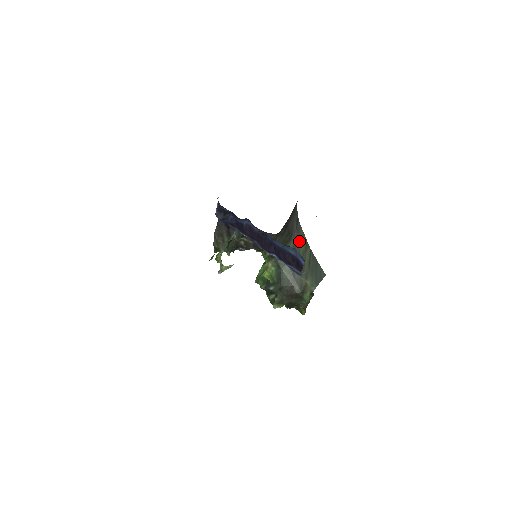
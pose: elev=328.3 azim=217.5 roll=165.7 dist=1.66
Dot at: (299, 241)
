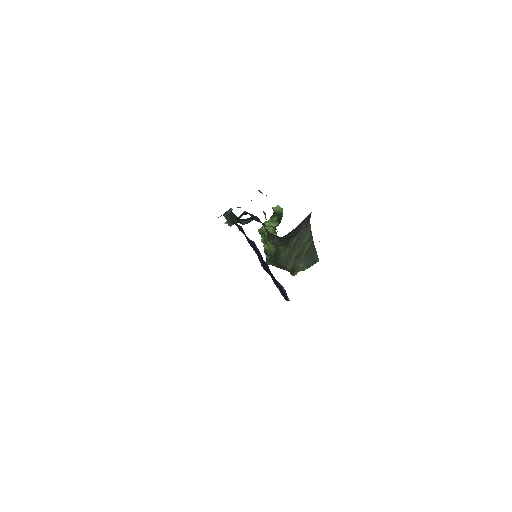
Dot at: (304, 235)
